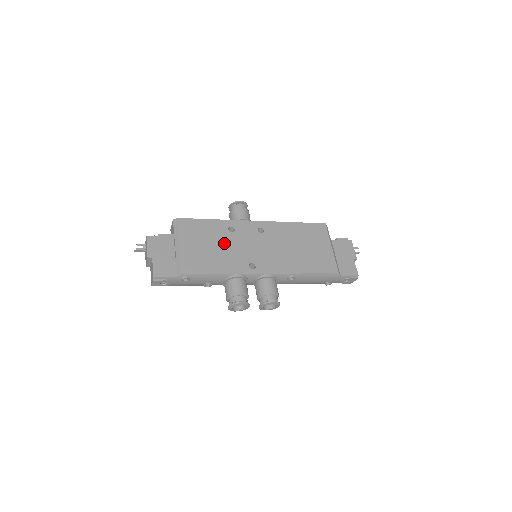
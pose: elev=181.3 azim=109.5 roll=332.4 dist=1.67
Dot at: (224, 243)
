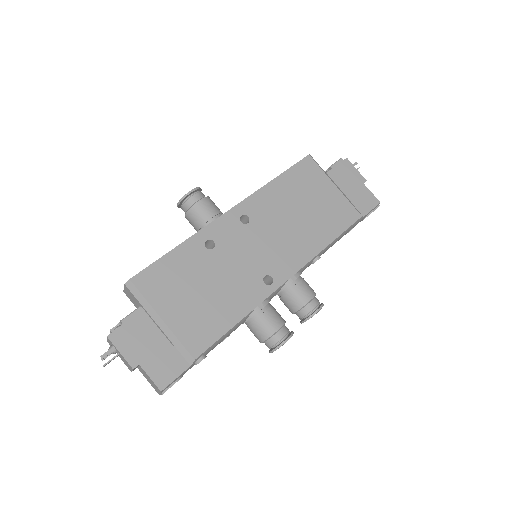
Dot at: (214, 272)
